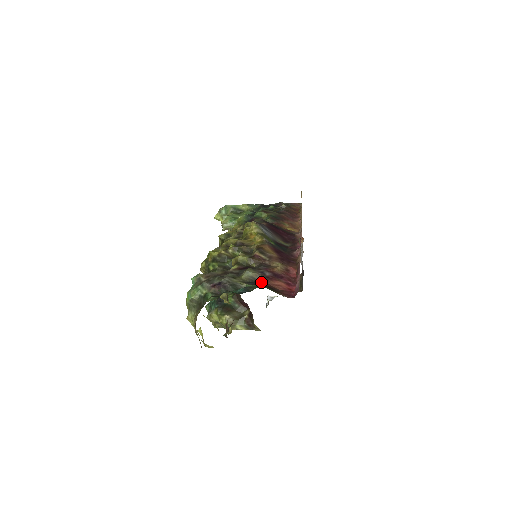
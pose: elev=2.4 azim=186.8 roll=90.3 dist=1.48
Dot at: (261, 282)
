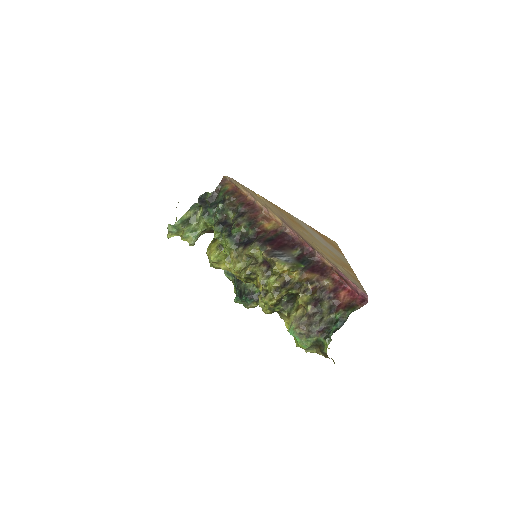
Dot at: (337, 305)
